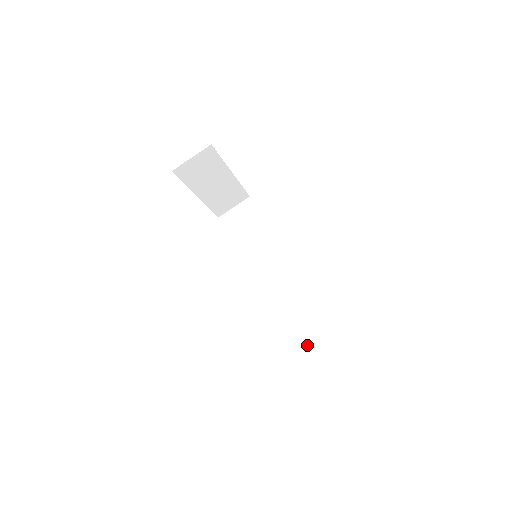
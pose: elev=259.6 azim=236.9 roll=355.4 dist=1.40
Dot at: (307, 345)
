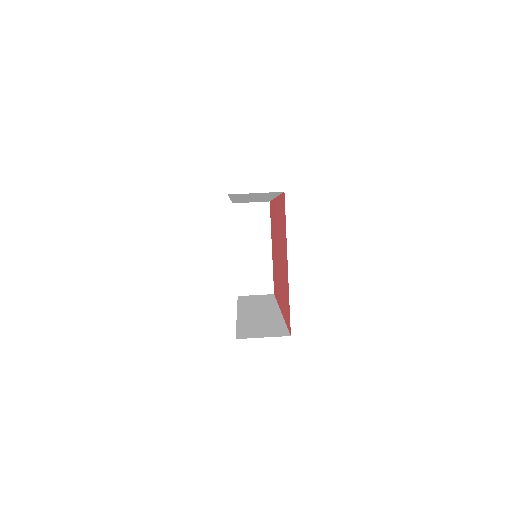
Dot at: (255, 335)
